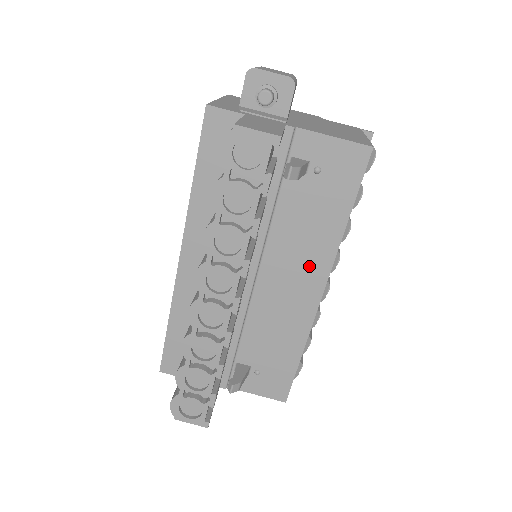
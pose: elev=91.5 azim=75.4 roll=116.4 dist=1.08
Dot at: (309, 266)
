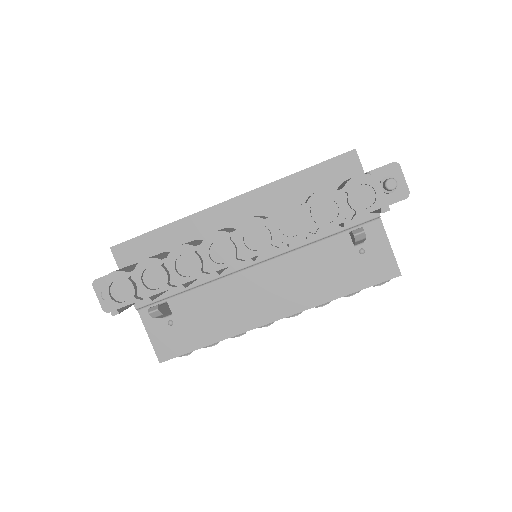
Dot at: (290, 296)
